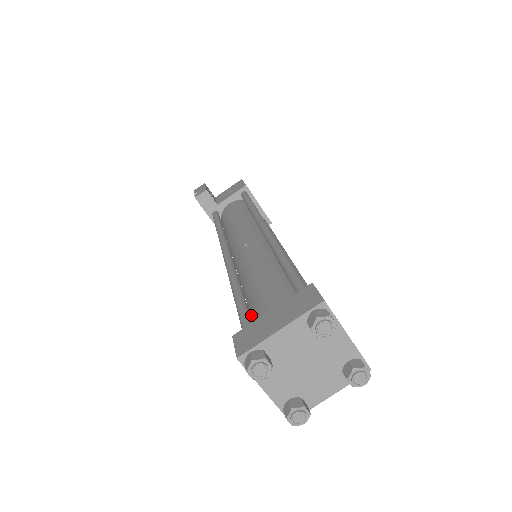
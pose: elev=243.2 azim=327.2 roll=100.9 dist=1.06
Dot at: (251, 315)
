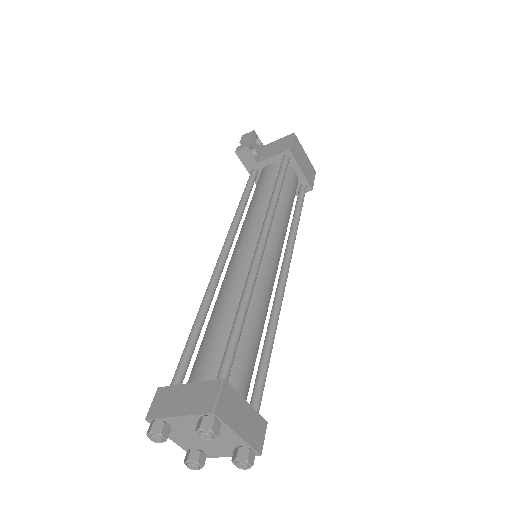
Dot at: occluded
